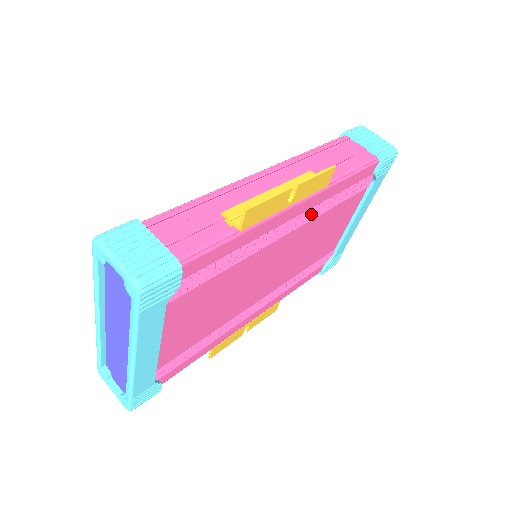
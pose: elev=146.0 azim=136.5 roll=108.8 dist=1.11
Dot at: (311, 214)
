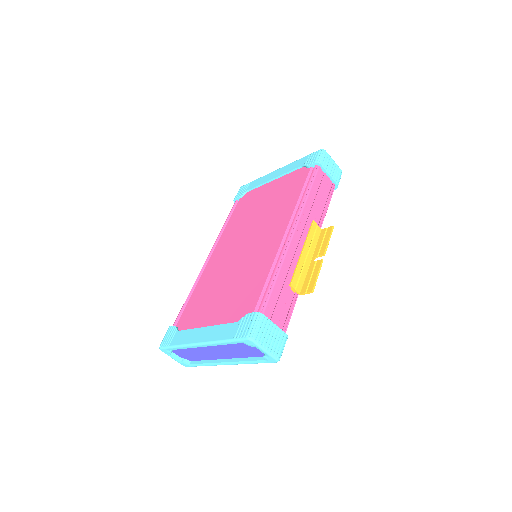
Dot at: occluded
